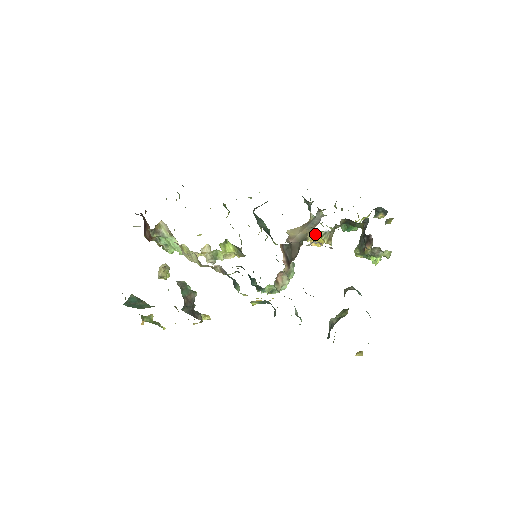
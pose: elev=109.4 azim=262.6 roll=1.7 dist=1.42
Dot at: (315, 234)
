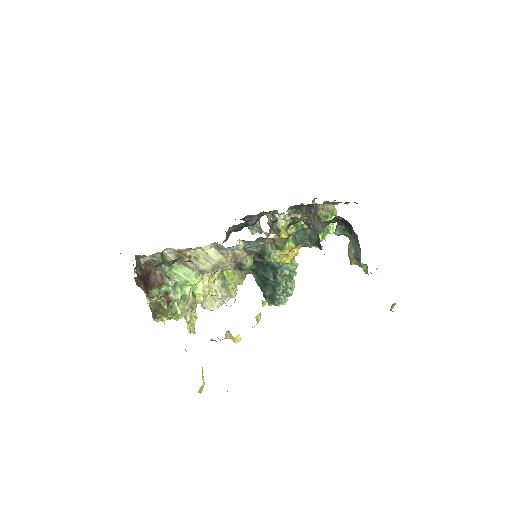
Dot at: (281, 221)
